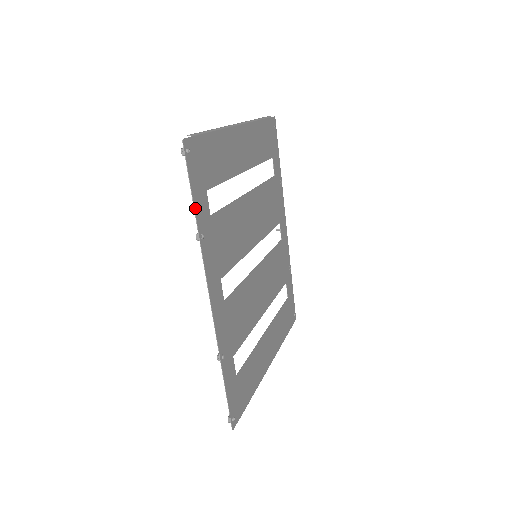
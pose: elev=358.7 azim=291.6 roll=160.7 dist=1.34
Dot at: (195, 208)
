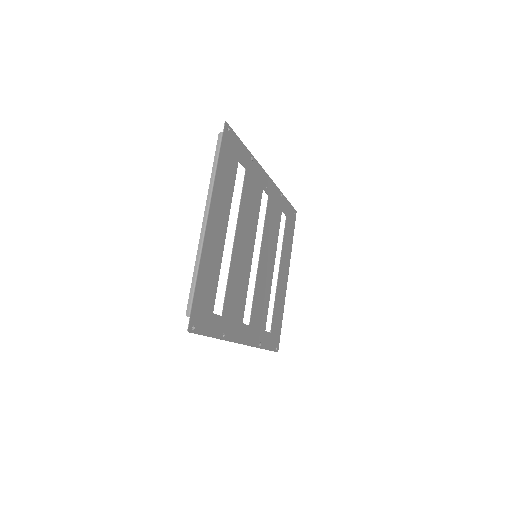
Dot at: (213, 336)
